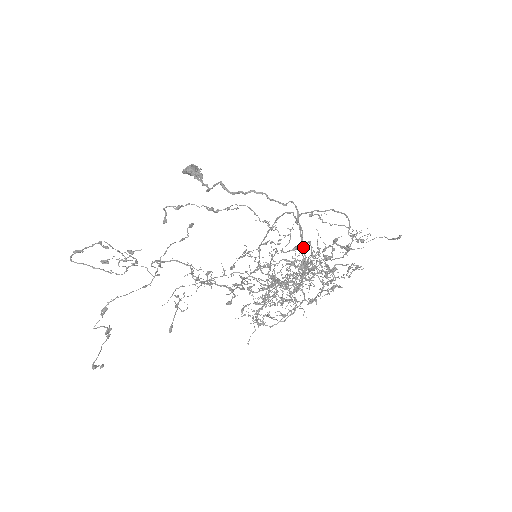
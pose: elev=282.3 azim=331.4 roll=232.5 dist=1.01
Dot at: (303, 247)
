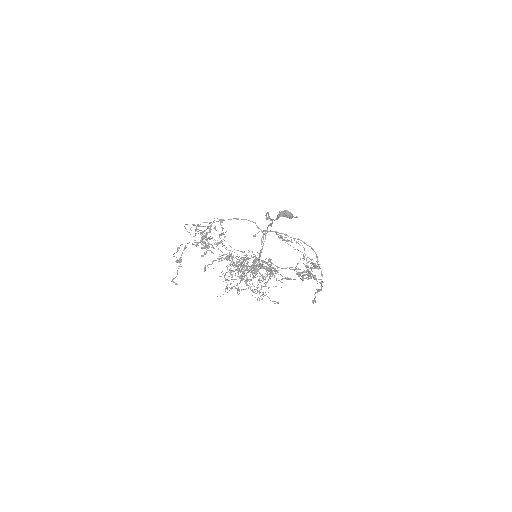
Dot at: (261, 250)
